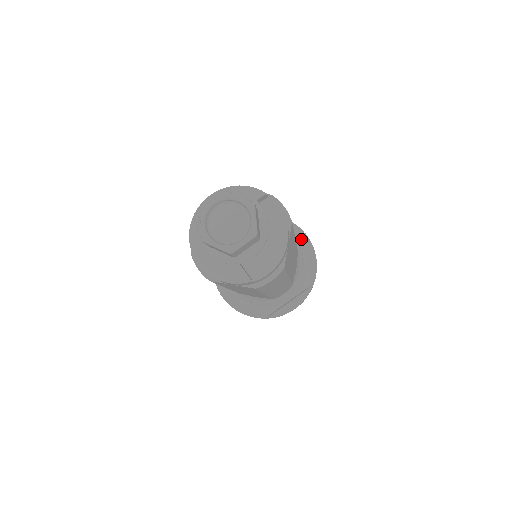
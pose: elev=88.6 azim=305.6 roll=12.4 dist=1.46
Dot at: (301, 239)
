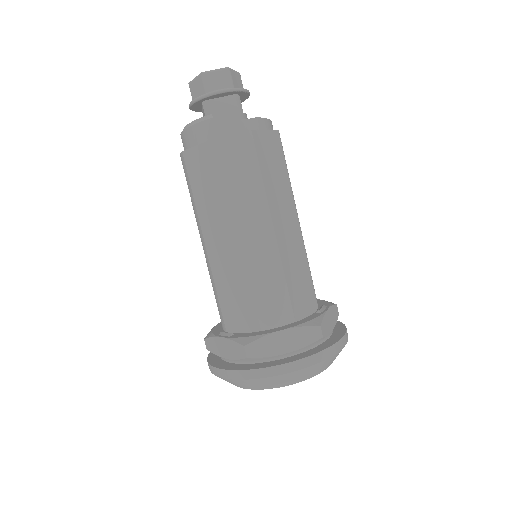
Dot at: (328, 302)
